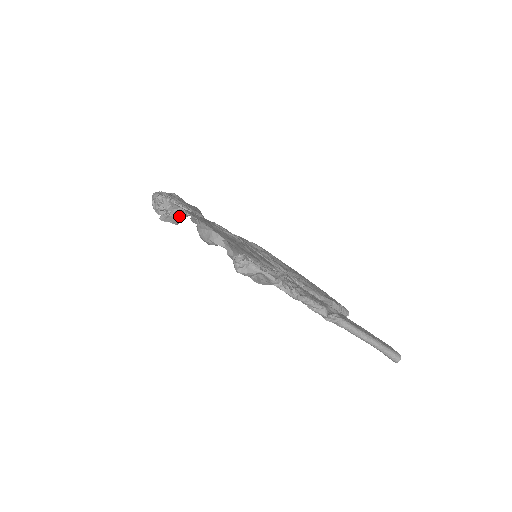
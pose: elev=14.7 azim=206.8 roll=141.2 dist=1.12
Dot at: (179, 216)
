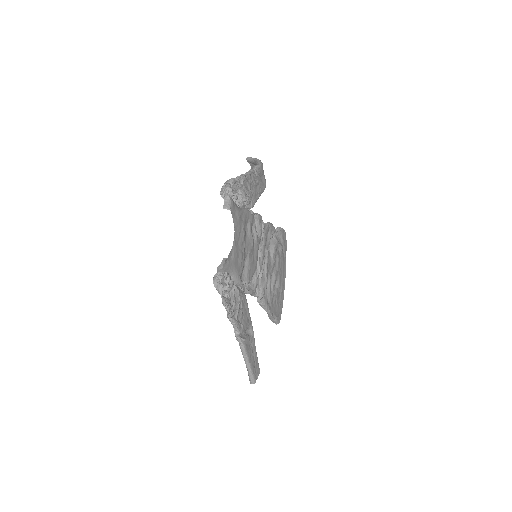
Dot at: occluded
